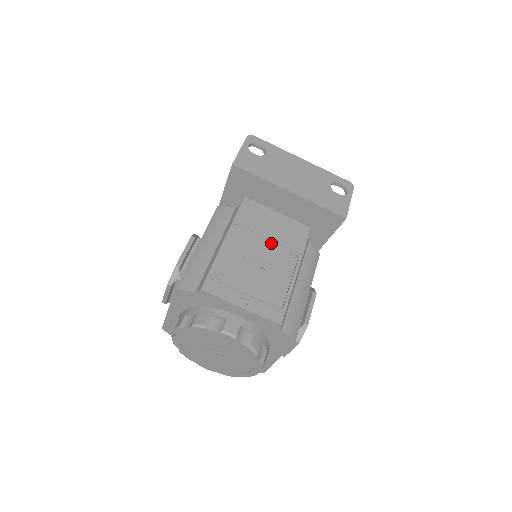
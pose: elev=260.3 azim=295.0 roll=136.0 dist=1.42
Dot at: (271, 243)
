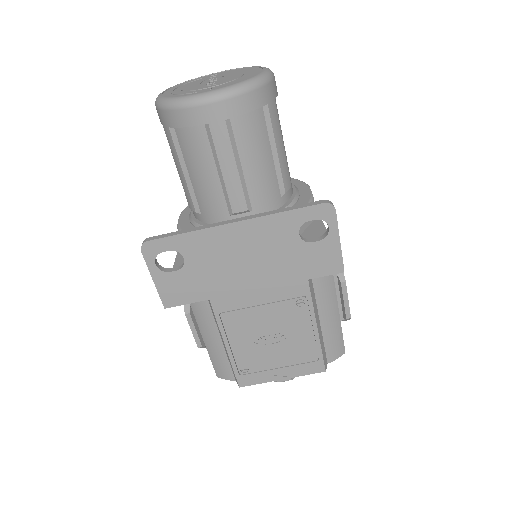
Dot at: (269, 308)
